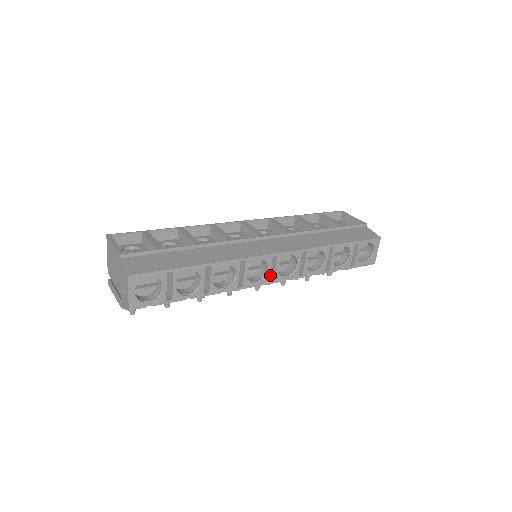
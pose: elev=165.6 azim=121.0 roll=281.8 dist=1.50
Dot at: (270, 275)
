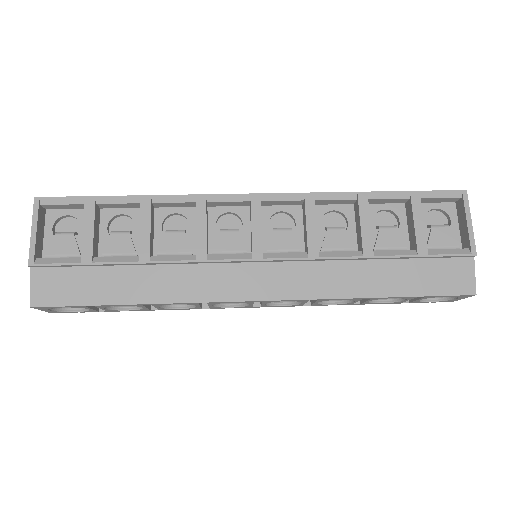
Dot at: occluded
